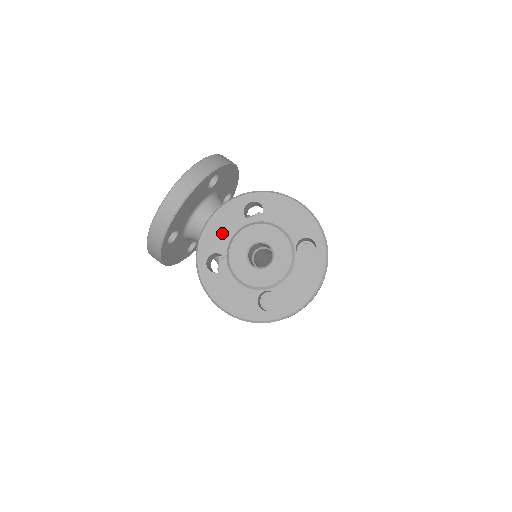
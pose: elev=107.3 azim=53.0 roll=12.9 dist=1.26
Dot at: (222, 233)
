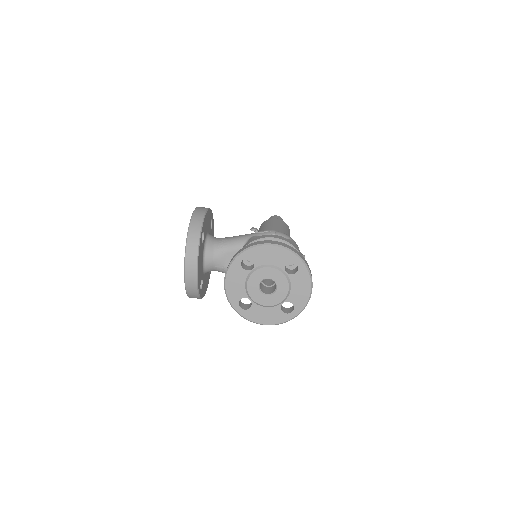
Dot at: (238, 286)
